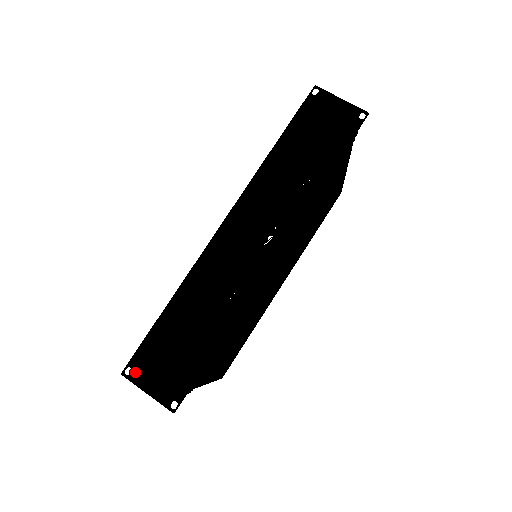
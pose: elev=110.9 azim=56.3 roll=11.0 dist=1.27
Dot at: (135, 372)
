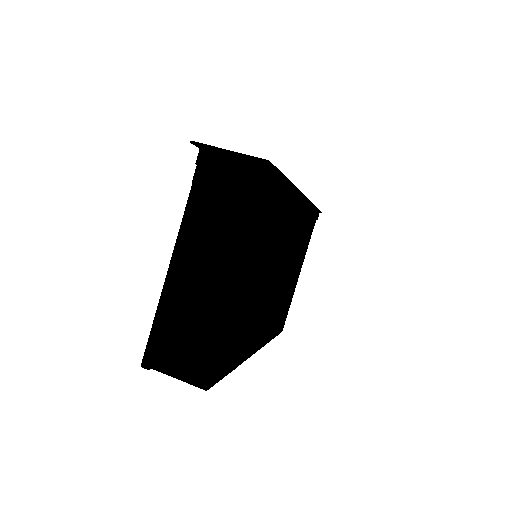
Dot at: (207, 147)
